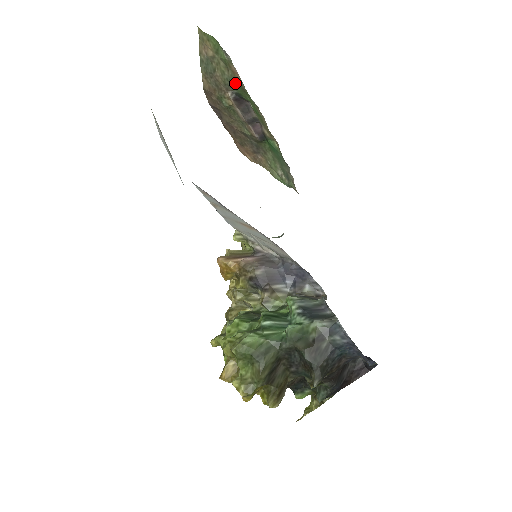
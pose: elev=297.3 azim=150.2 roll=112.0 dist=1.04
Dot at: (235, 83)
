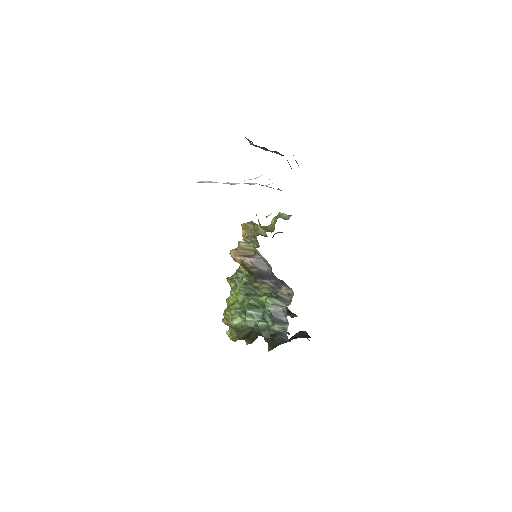
Dot at: occluded
